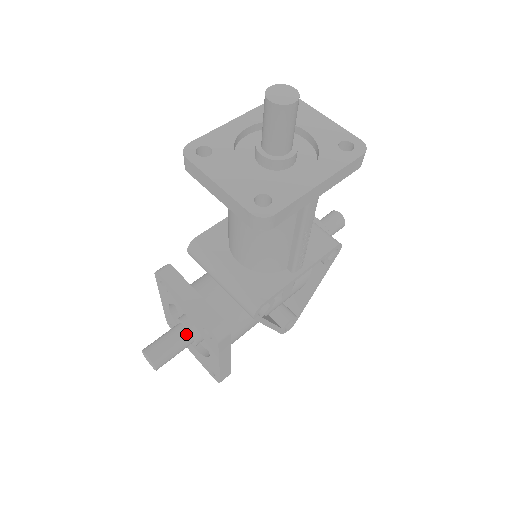
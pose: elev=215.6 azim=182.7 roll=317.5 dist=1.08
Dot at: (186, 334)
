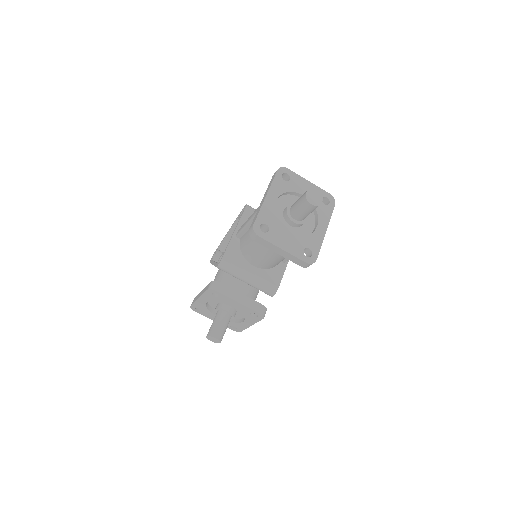
Dot at: (229, 316)
